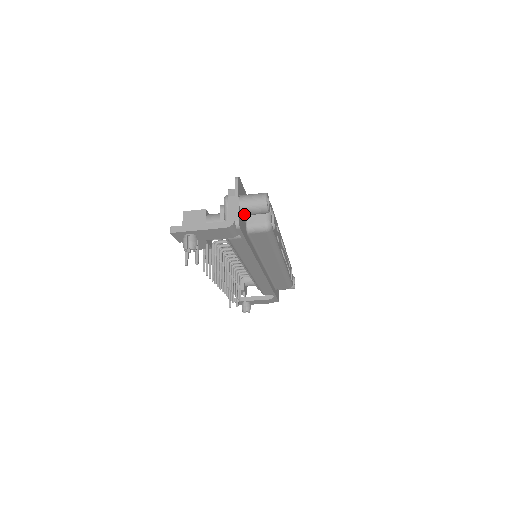
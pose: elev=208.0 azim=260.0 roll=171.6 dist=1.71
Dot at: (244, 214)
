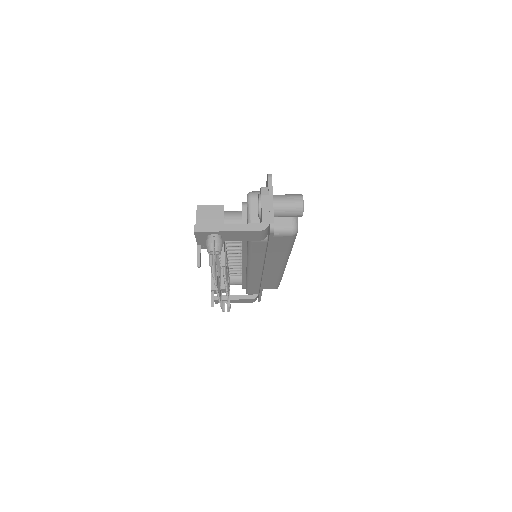
Dot at: (276, 216)
